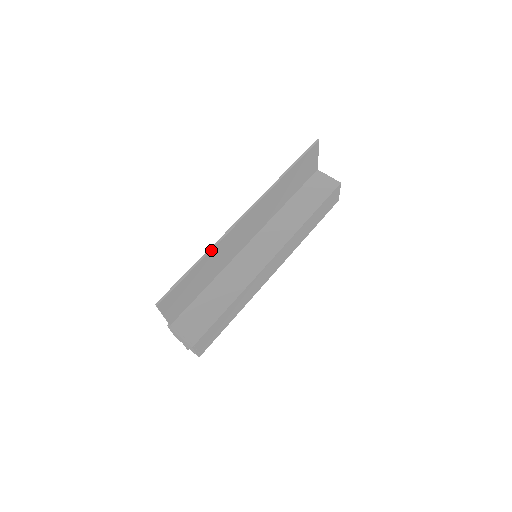
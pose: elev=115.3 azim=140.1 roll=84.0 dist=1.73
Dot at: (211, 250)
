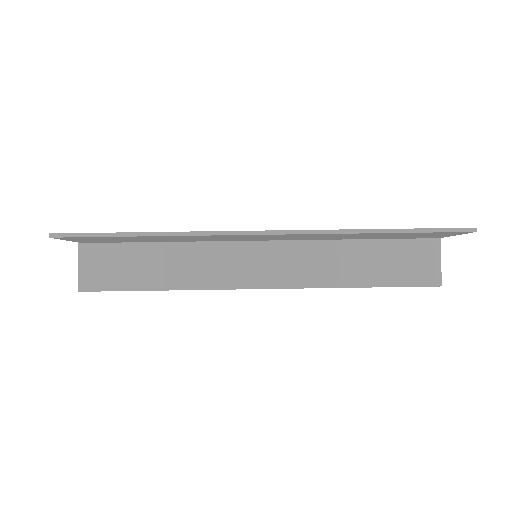
Dot at: (177, 235)
